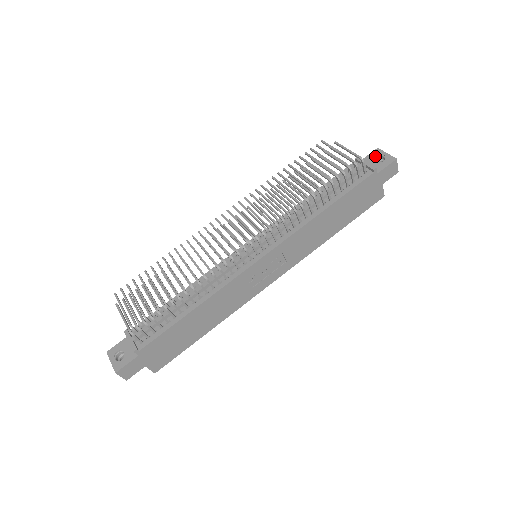
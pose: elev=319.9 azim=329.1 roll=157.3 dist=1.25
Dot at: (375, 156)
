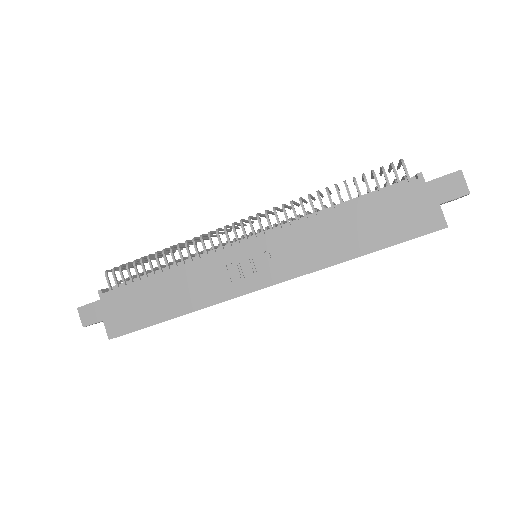
Dot at: occluded
